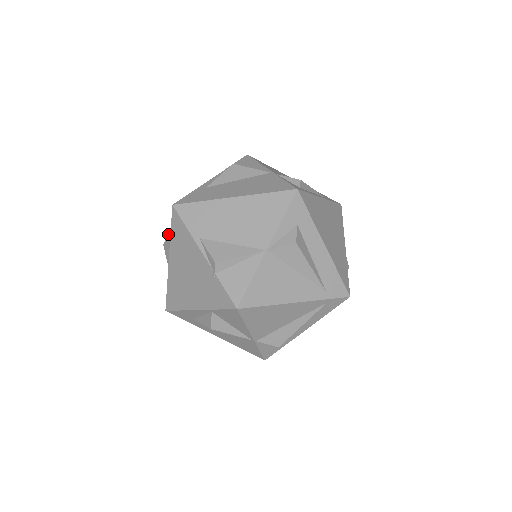
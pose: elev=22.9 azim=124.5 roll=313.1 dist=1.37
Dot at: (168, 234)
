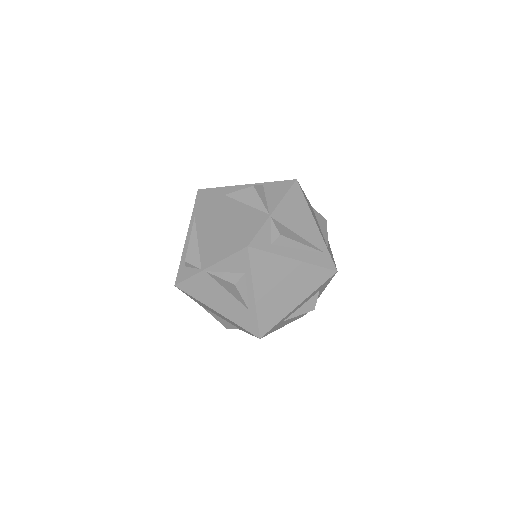
Dot at: occluded
